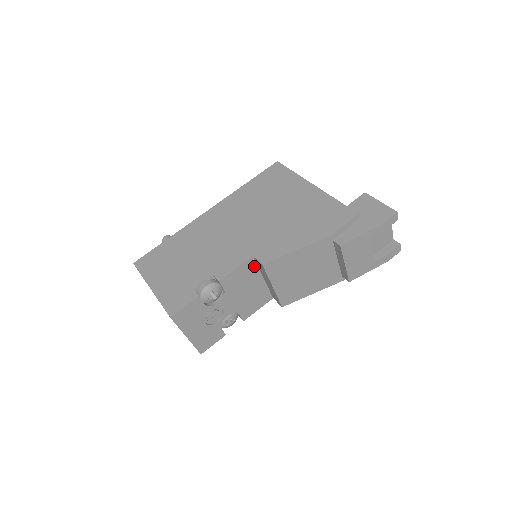
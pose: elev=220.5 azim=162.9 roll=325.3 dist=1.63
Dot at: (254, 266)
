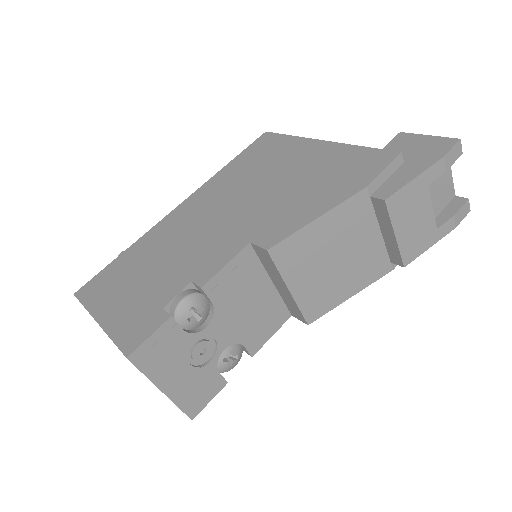
Dot at: (254, 260)
